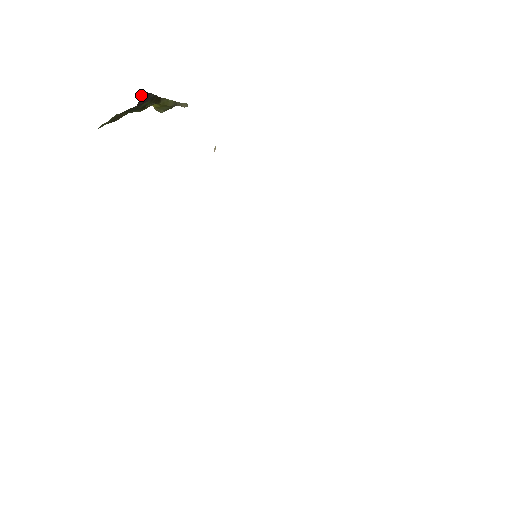
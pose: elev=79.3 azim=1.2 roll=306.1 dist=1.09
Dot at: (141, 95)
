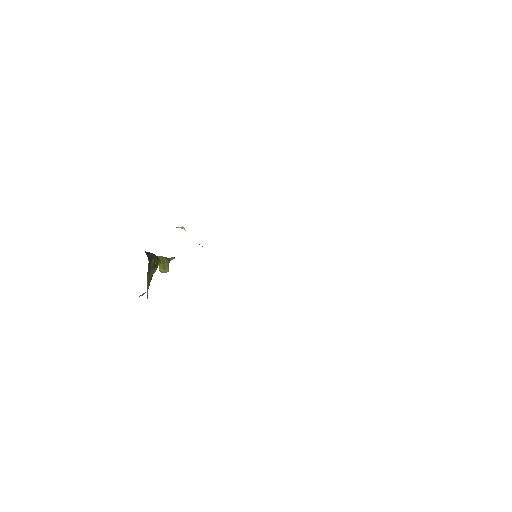
Dot at: (146, 254)
